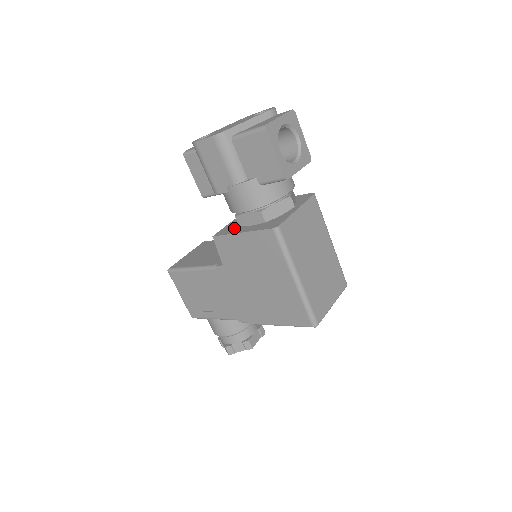
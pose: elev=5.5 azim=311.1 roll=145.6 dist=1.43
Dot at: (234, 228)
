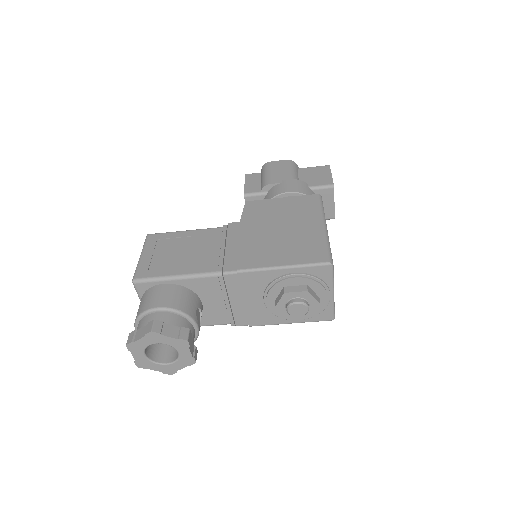
Dot at: occluded
